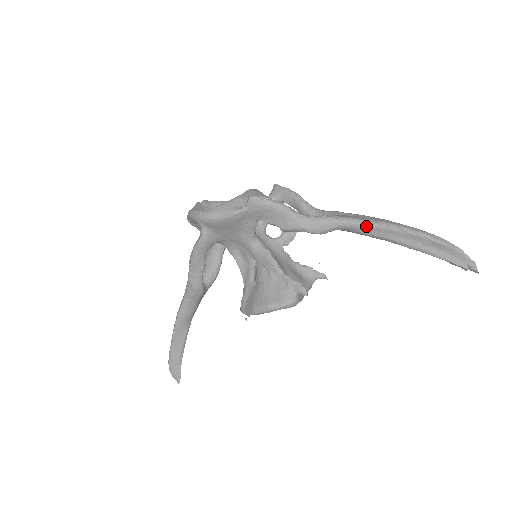
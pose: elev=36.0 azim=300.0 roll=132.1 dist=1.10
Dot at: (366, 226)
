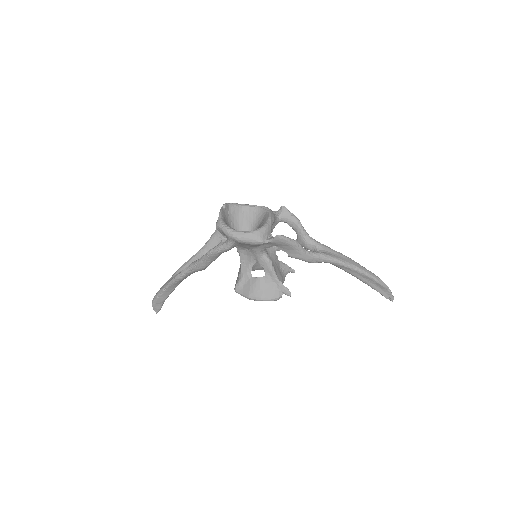
Dot at: (344, 266)
